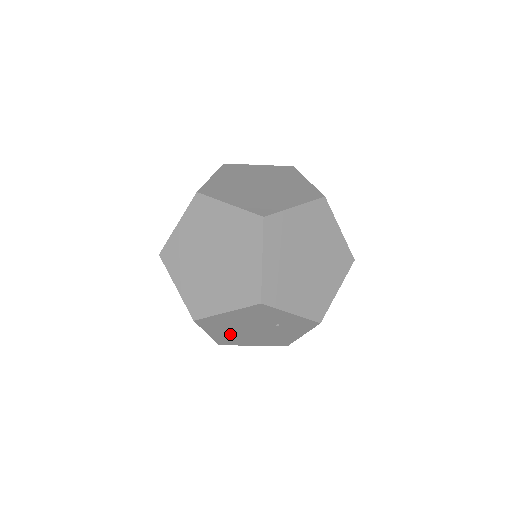
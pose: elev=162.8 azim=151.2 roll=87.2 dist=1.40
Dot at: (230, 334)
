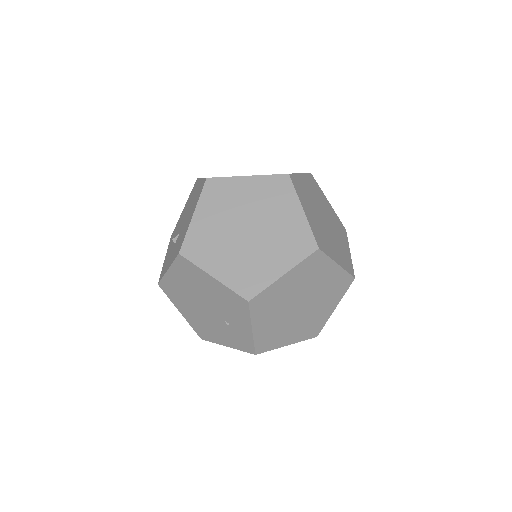
Dot at: (182, 289)
